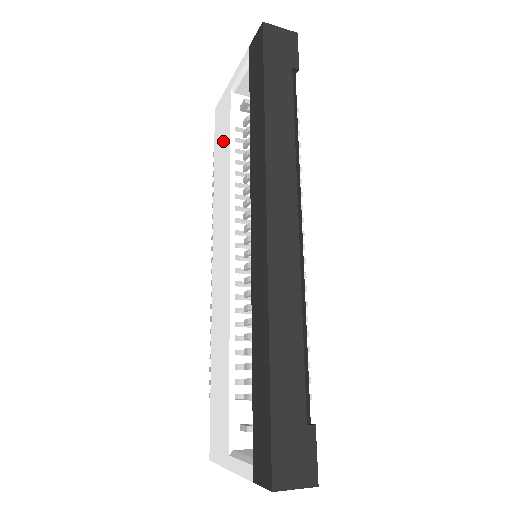
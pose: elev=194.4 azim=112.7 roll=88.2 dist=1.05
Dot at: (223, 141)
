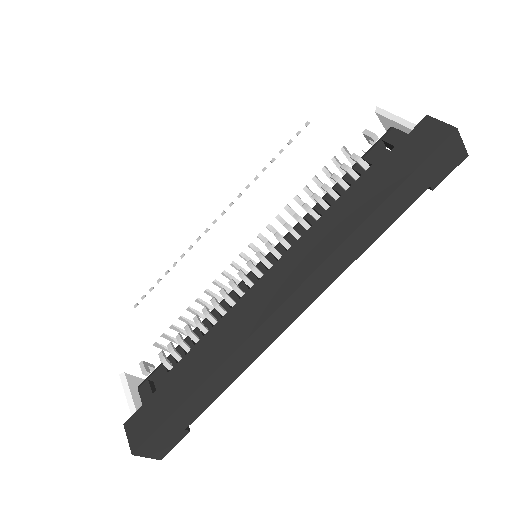
Dot at: (324, 138)
